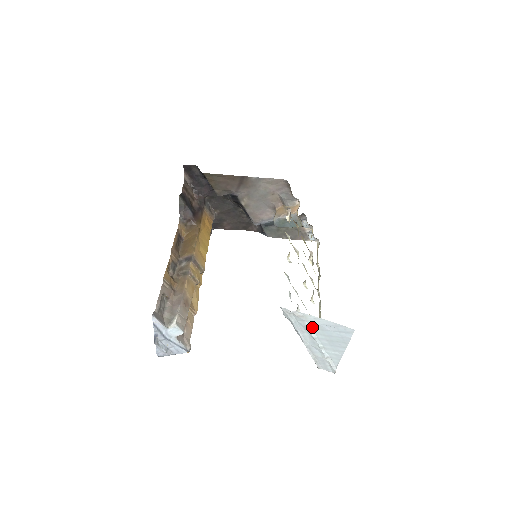
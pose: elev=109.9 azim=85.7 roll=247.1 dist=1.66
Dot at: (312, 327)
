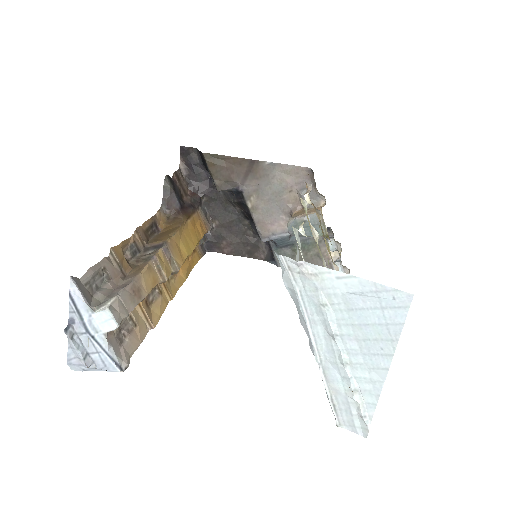
Dot at: (331, 305)
